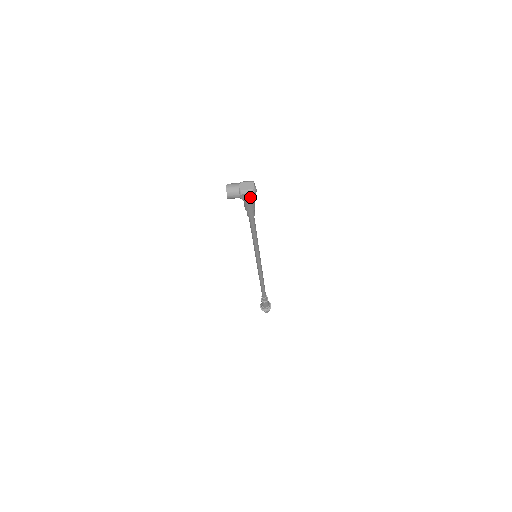
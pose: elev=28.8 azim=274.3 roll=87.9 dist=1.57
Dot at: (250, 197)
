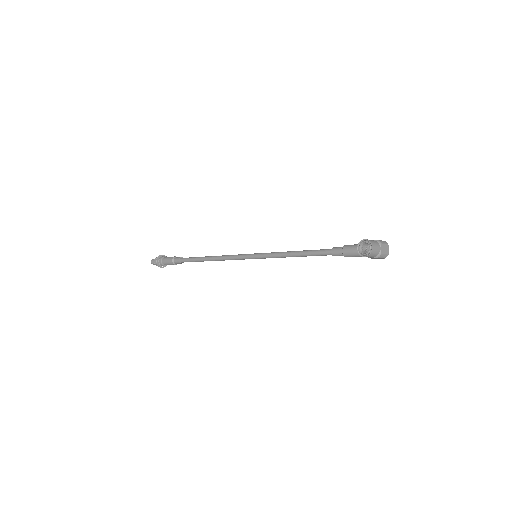
Dot at: (377, 258)
